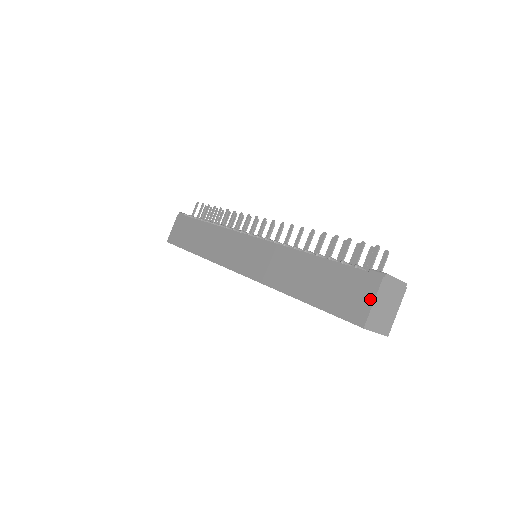
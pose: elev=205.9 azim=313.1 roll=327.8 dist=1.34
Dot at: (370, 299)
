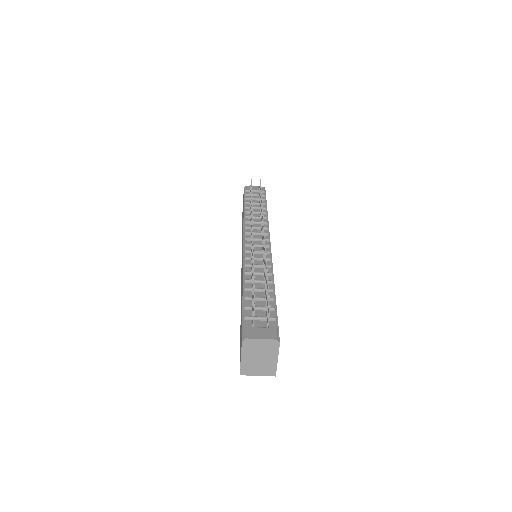
Dot at: occluded
